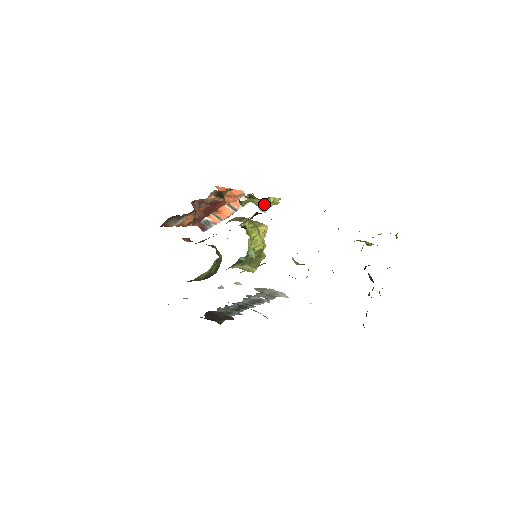
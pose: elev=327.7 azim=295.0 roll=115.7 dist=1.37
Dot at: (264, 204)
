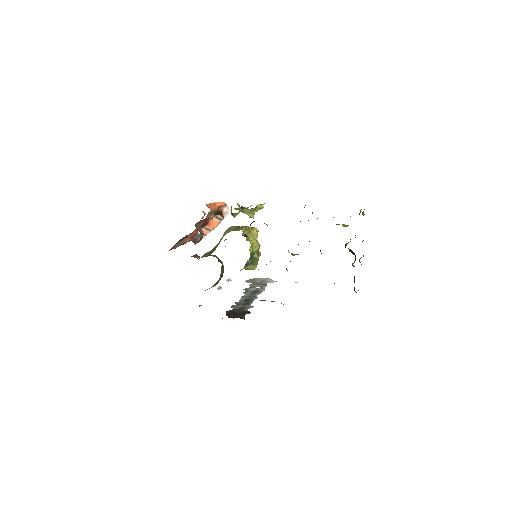
Dot at: (253, 212)
